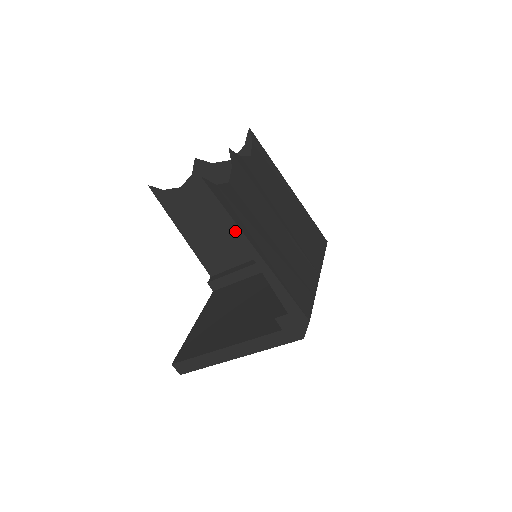
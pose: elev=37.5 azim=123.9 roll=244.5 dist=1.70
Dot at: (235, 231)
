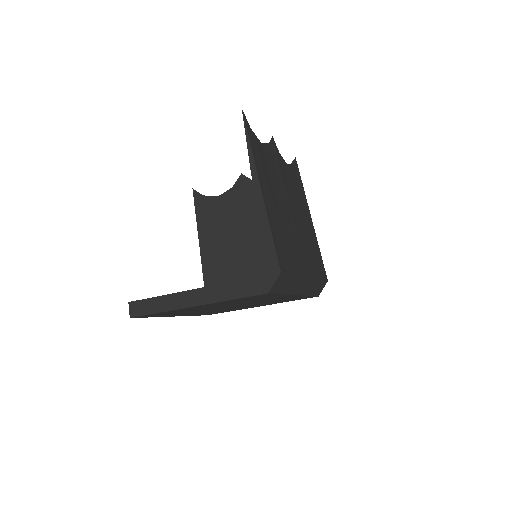
Dot at: (247, 249)
